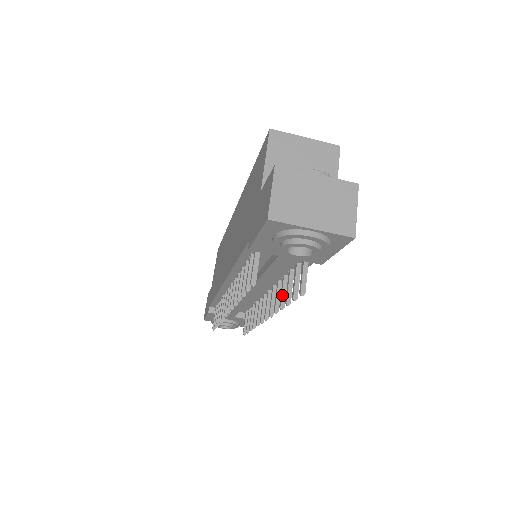
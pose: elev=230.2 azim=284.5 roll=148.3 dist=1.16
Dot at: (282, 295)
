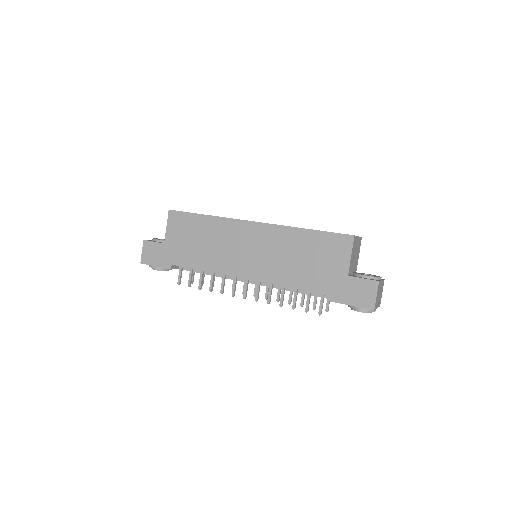
Dot at: occluded
